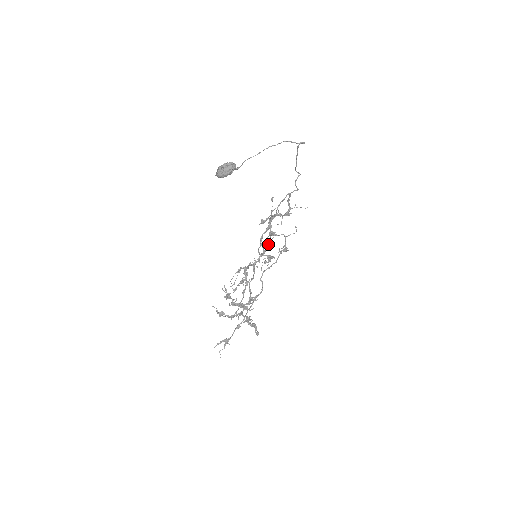
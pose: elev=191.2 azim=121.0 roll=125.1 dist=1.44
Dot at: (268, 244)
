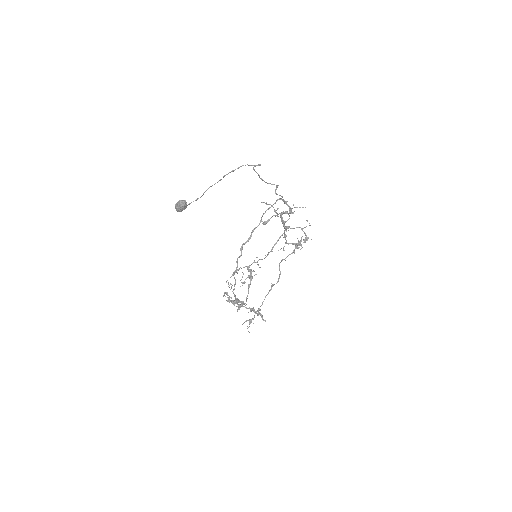
Dot at: (278, 240)
